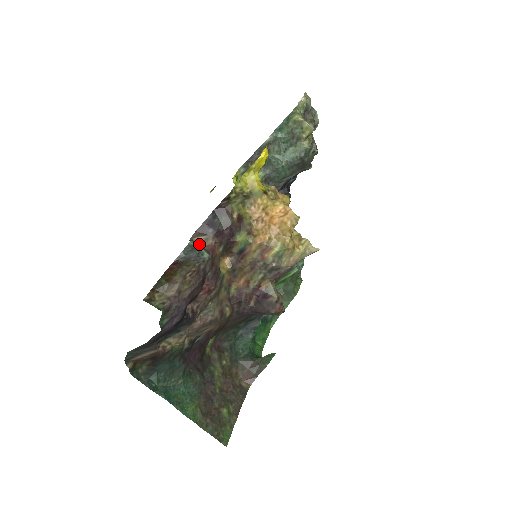
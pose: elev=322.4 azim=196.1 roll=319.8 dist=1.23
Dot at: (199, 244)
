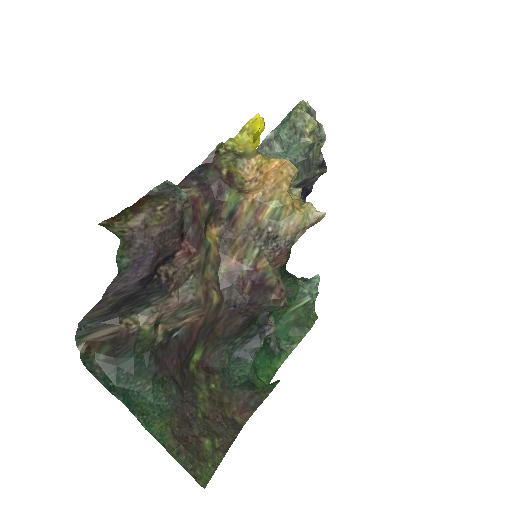
Dot at: occluded
